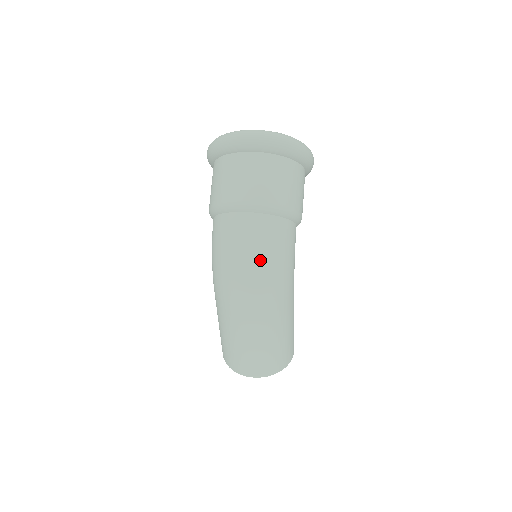
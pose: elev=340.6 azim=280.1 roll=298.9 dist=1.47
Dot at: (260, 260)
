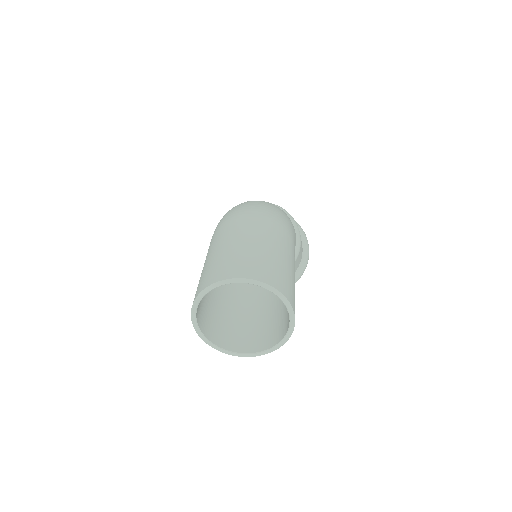
Dot at: (265, 202)
